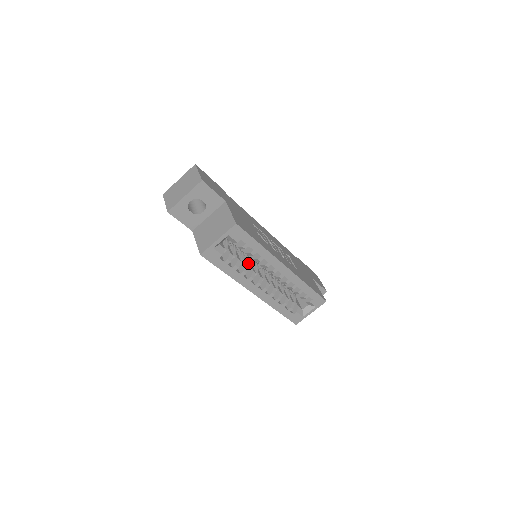
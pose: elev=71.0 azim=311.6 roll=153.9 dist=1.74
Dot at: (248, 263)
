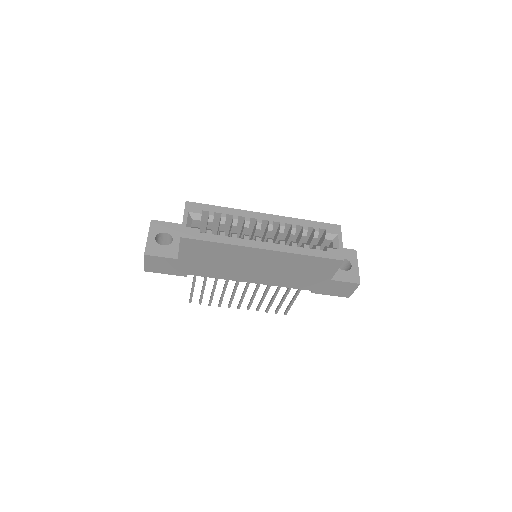
Dot at: occluded
